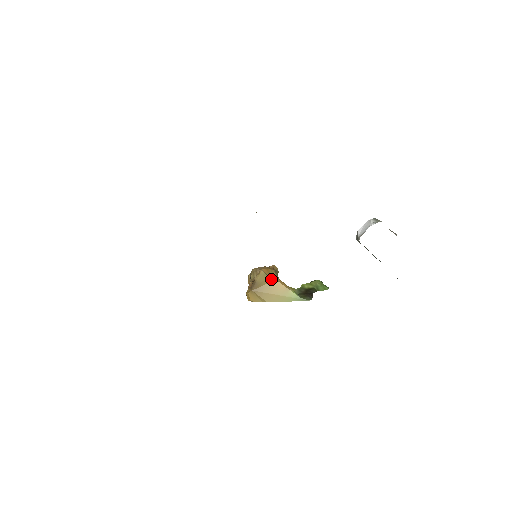
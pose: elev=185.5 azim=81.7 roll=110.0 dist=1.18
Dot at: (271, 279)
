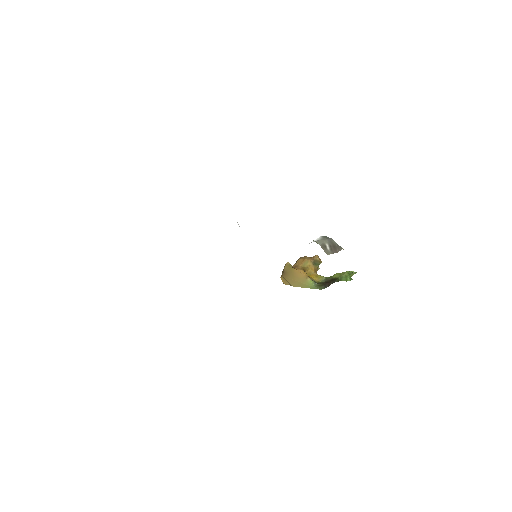
Dot at: (294, 269)
